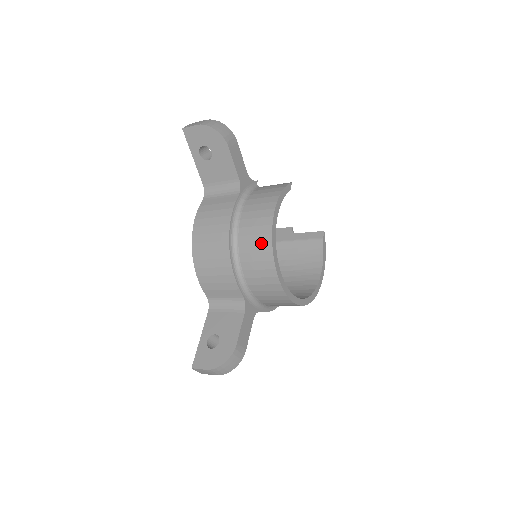
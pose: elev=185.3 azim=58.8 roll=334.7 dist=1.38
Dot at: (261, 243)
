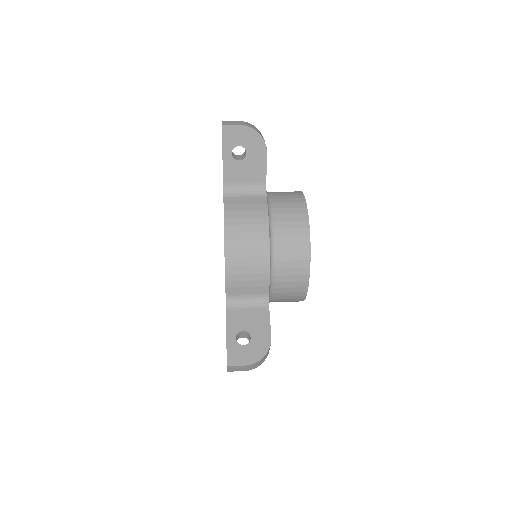
Dot at: (299, 244)
